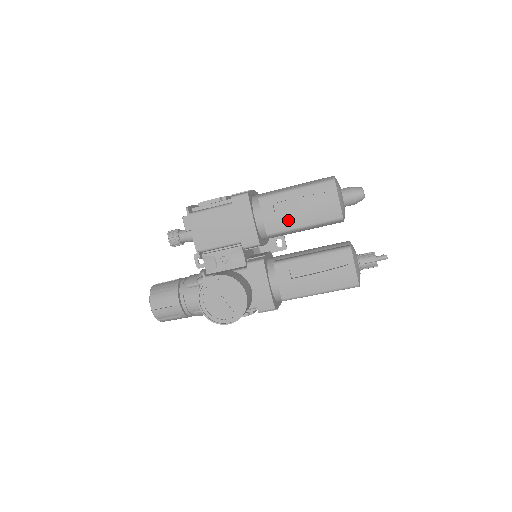
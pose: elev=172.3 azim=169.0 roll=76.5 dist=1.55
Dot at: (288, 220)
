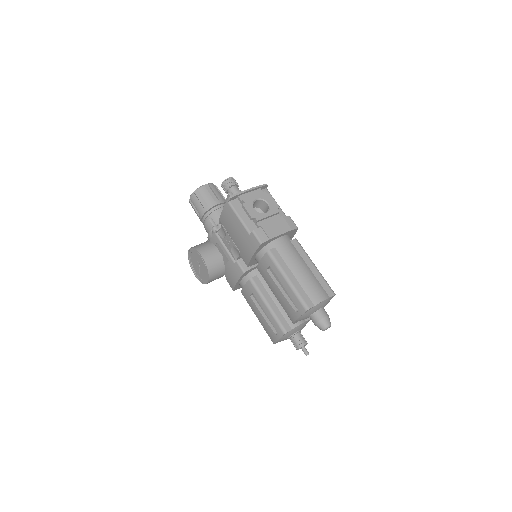
Dot at: (269, 282)
